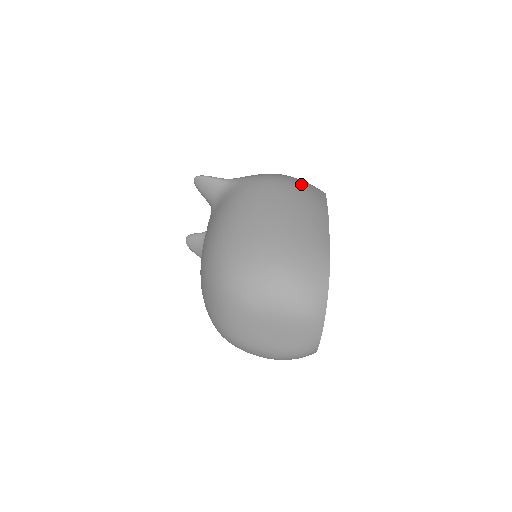
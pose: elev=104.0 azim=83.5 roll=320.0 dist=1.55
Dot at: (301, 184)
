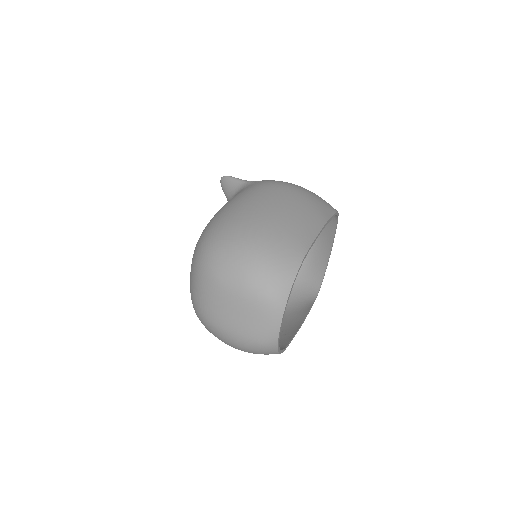
Dot at: (310, 194)
